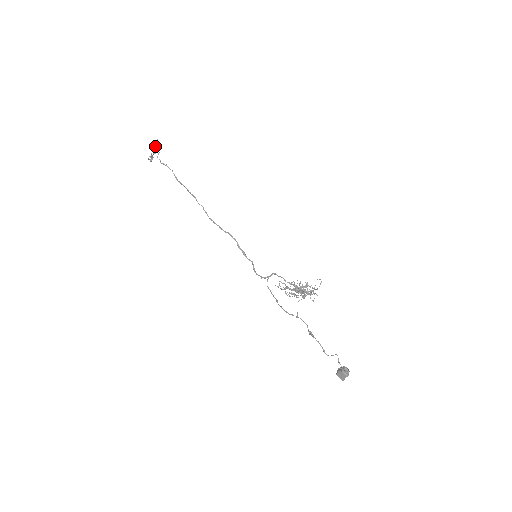
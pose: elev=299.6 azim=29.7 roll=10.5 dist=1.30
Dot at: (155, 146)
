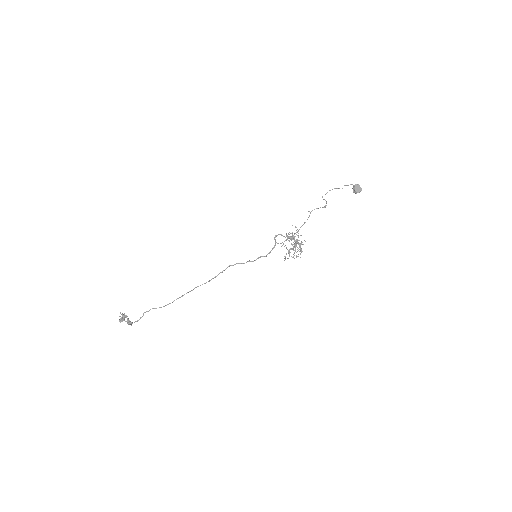
Dot at: (122, 319)
